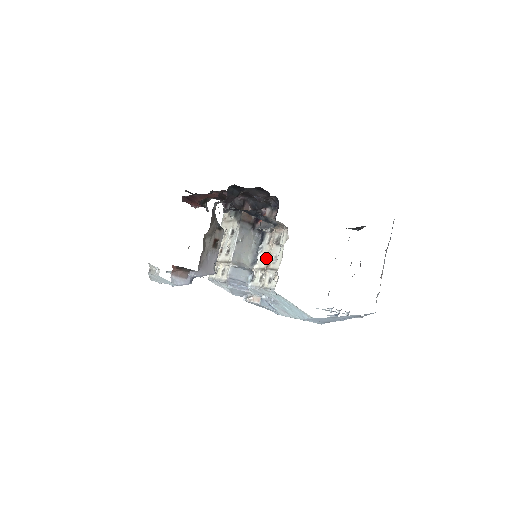
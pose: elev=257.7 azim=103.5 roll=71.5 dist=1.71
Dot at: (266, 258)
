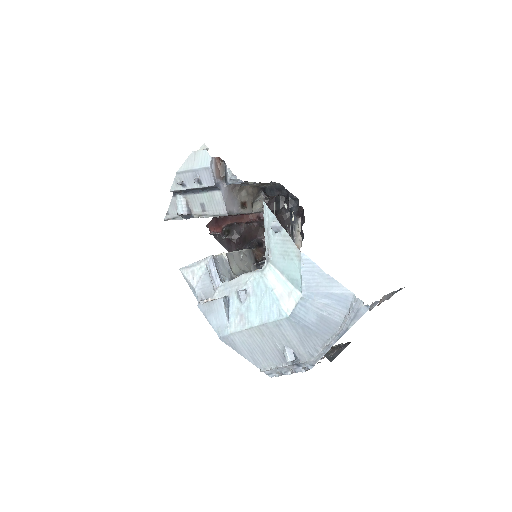
Dot at: occluded
